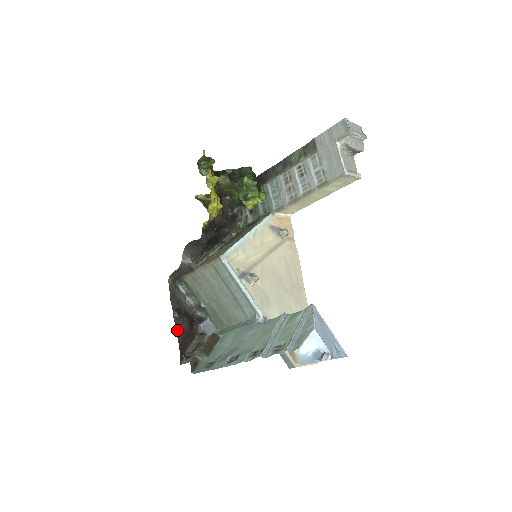
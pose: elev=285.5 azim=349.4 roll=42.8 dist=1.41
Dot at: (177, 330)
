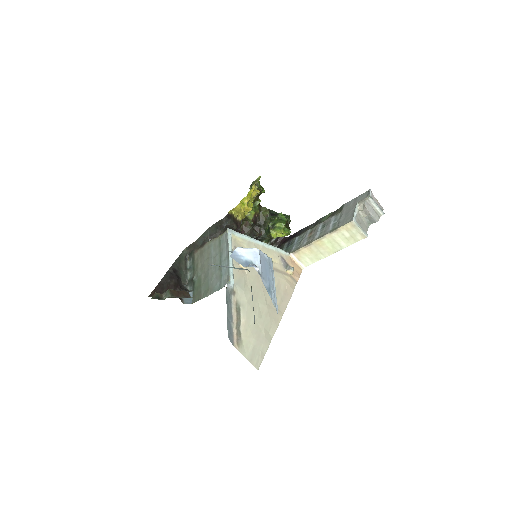
Dot at: (164, 278)
